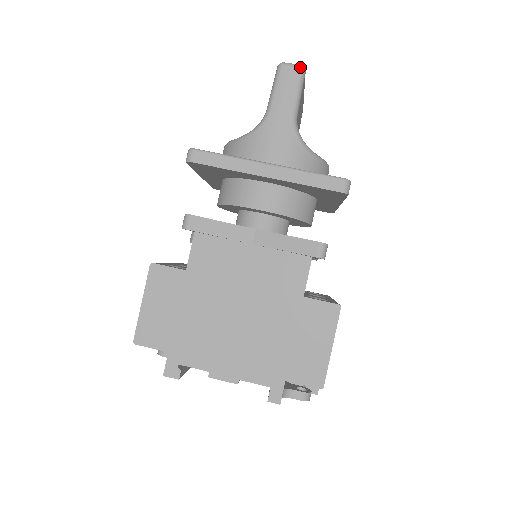
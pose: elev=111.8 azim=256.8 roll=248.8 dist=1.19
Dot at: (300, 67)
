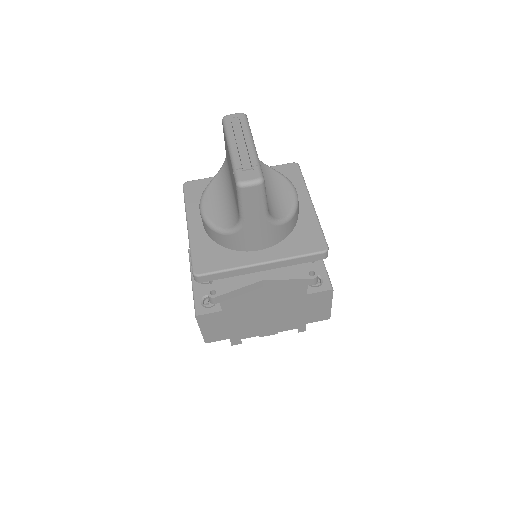
Dot at: (259, 184)
